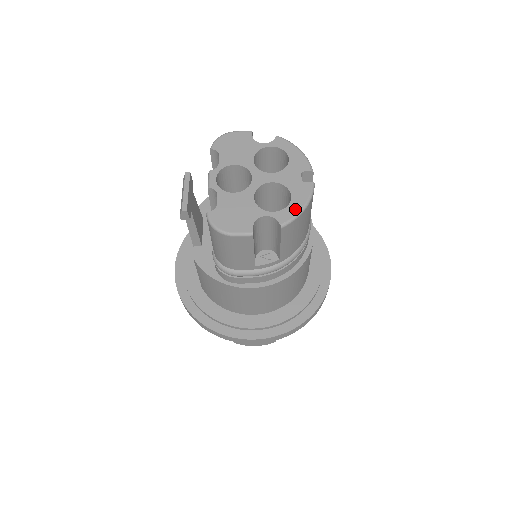
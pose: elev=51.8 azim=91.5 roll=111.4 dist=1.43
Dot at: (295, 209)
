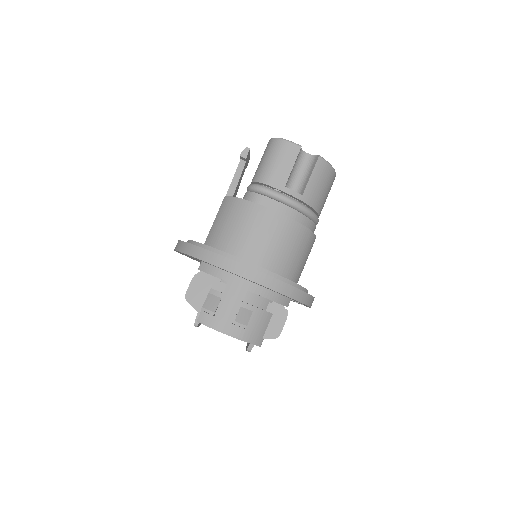
Dot at: occluded
